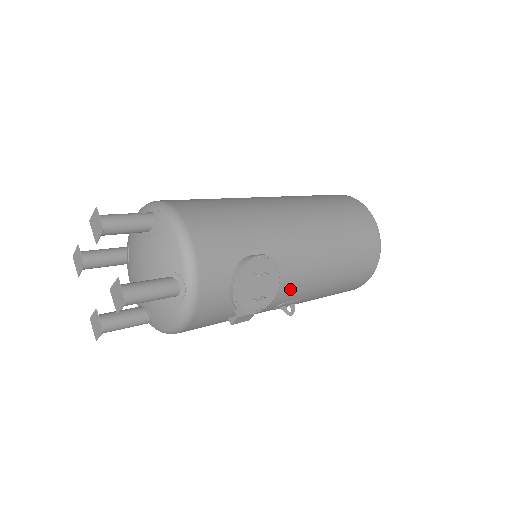
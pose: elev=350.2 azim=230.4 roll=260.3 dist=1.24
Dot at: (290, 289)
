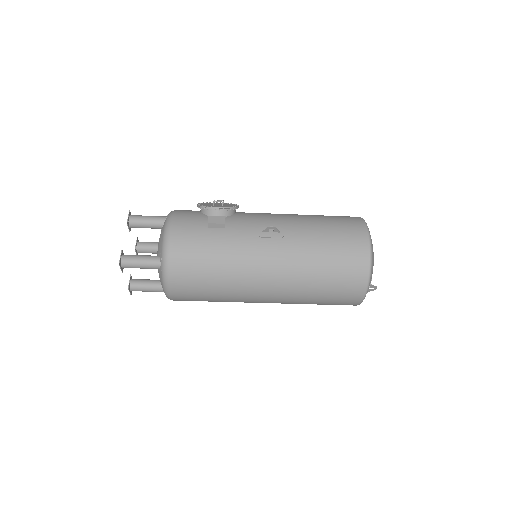
Dot at: (259, 217)
